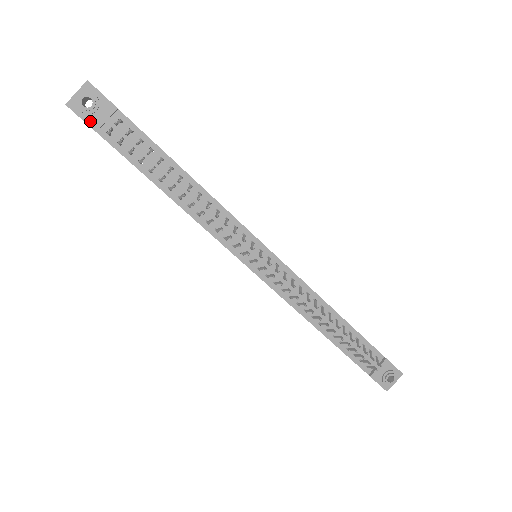
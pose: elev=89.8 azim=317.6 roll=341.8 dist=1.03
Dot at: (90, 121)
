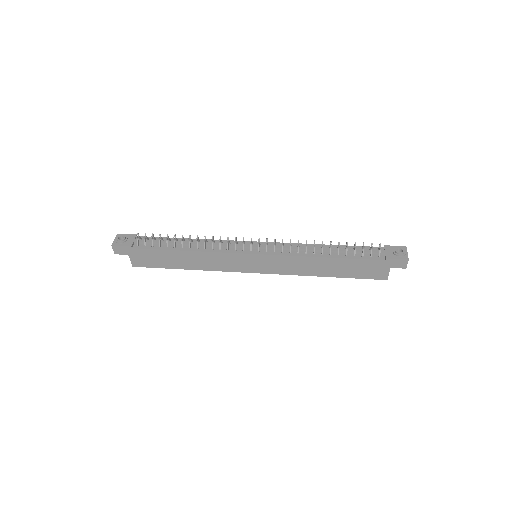
Dot at: (126, 245)
